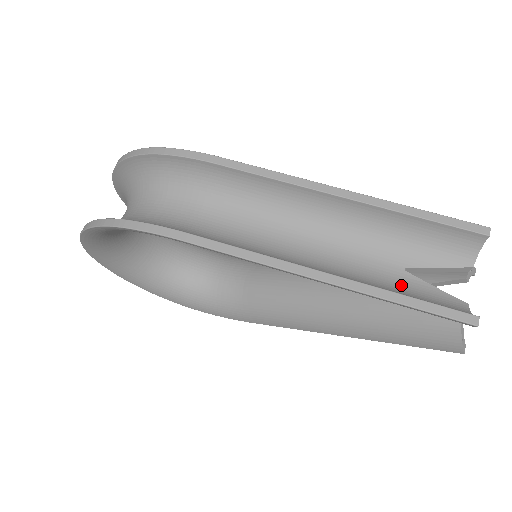
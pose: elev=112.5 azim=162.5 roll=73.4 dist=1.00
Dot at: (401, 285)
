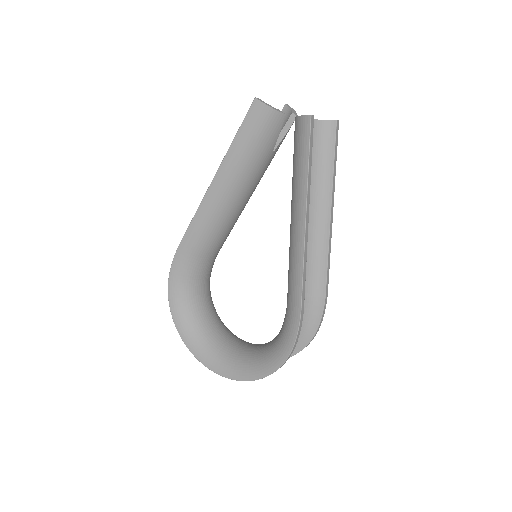
Dot at: occluded
